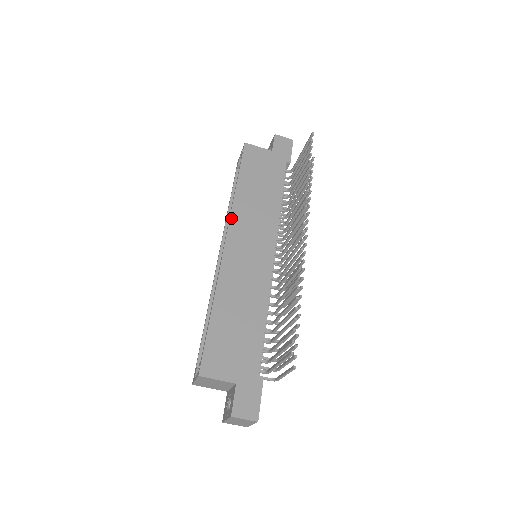
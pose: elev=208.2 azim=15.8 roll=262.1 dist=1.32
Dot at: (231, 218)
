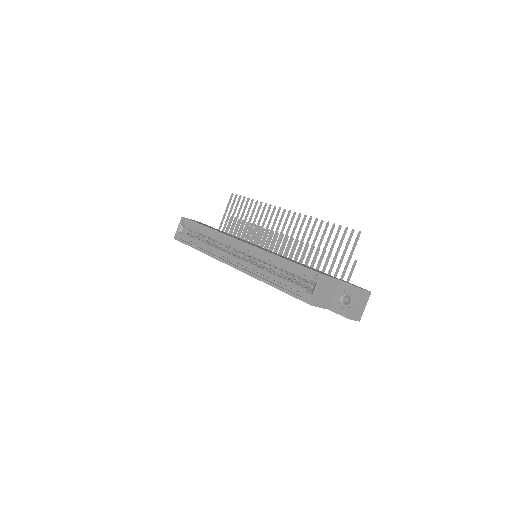
Dot at: (227, 235)
